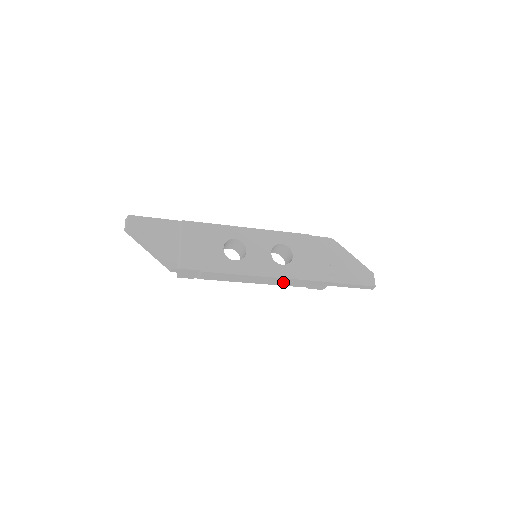
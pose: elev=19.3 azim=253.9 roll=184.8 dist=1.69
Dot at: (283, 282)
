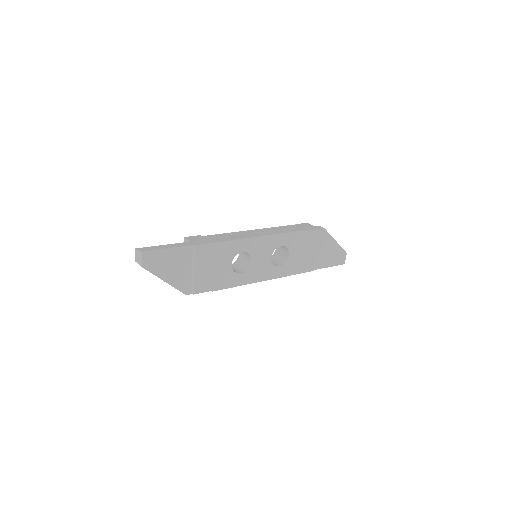
Dot at: occluded
